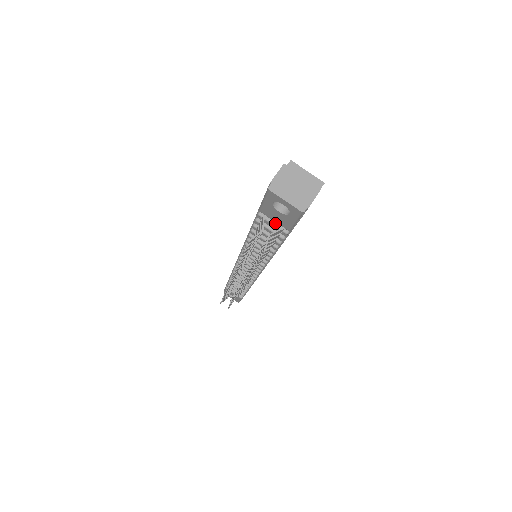
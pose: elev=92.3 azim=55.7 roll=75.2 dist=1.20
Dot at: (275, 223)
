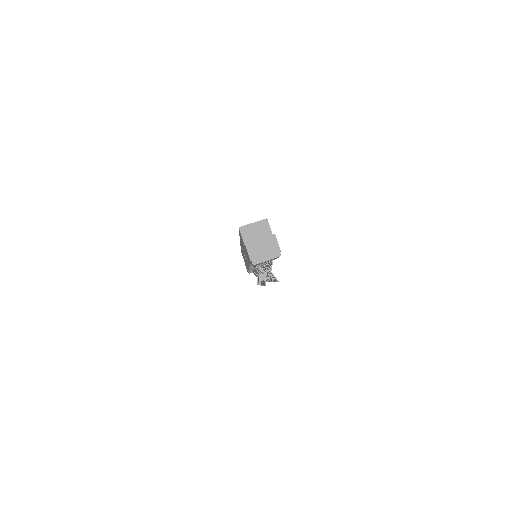
Dot at: occluded
